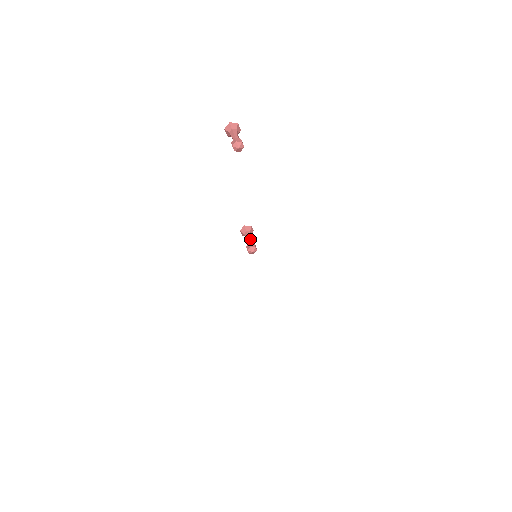
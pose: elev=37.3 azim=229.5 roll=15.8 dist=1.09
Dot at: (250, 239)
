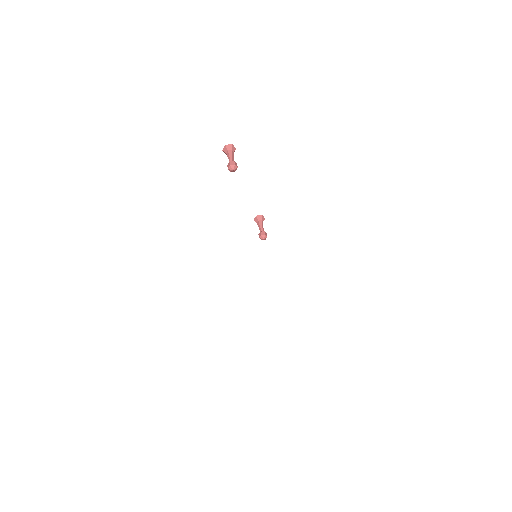
Dot at: (261, 227)
